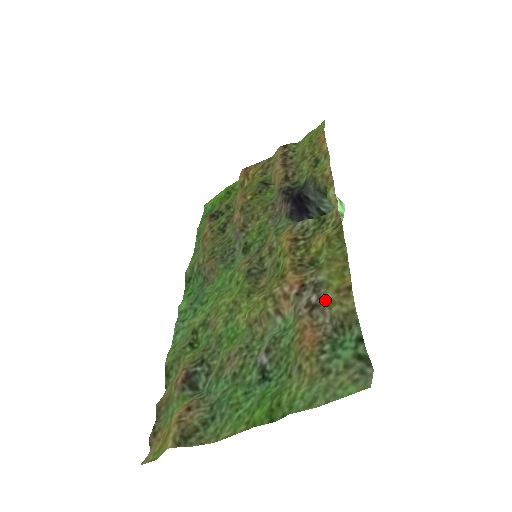
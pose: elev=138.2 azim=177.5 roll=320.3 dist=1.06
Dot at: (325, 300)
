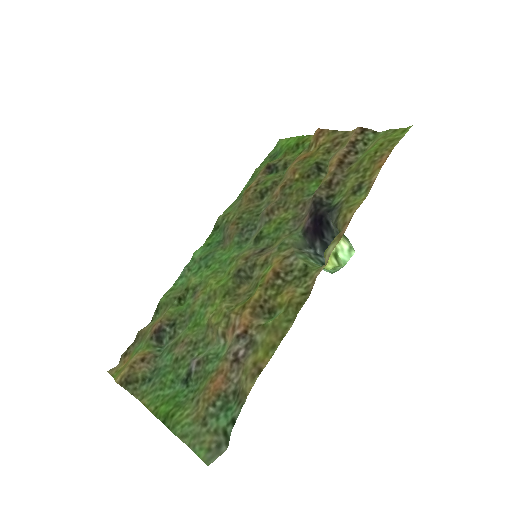
Dot at: (244, 363)
